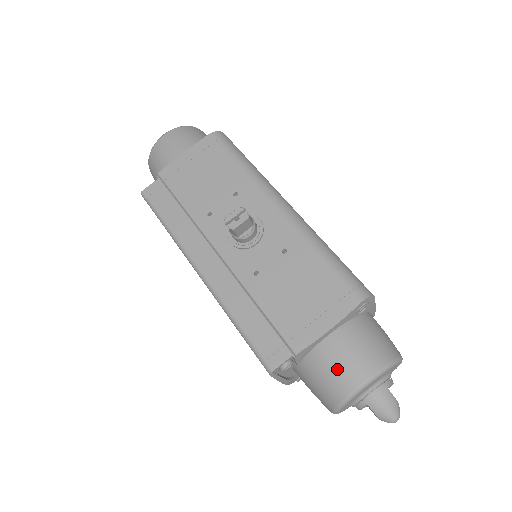
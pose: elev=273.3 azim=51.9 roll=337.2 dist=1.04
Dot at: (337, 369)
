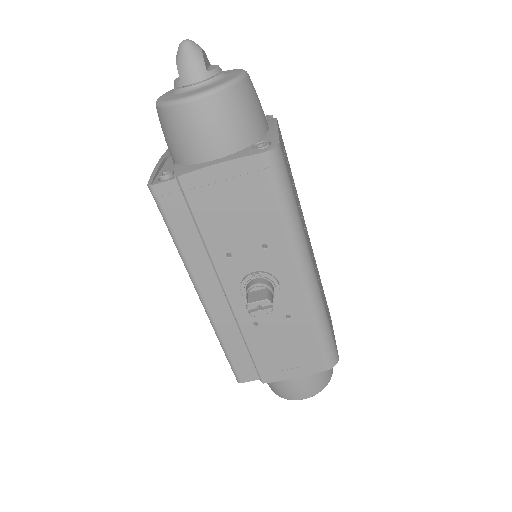
Dot at: (287, 390)
